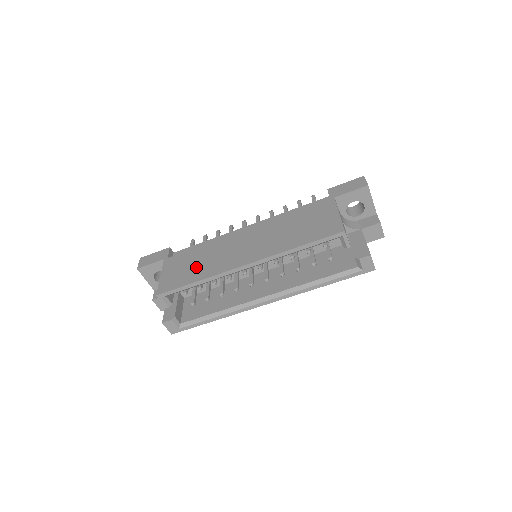
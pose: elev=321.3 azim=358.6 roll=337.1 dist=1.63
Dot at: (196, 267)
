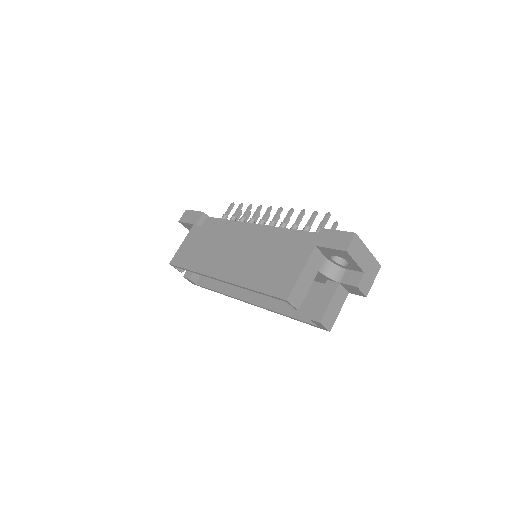
Dot at: (199, 253)
